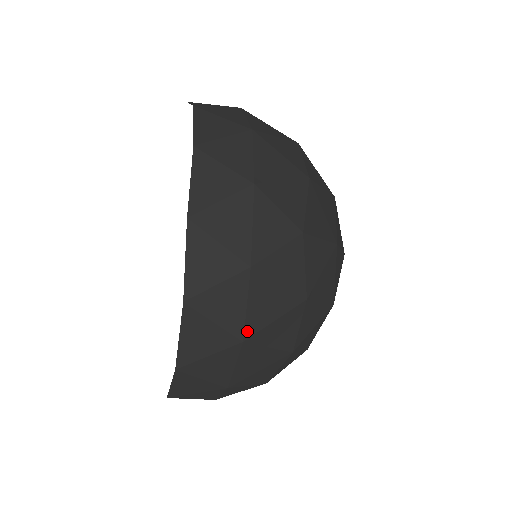
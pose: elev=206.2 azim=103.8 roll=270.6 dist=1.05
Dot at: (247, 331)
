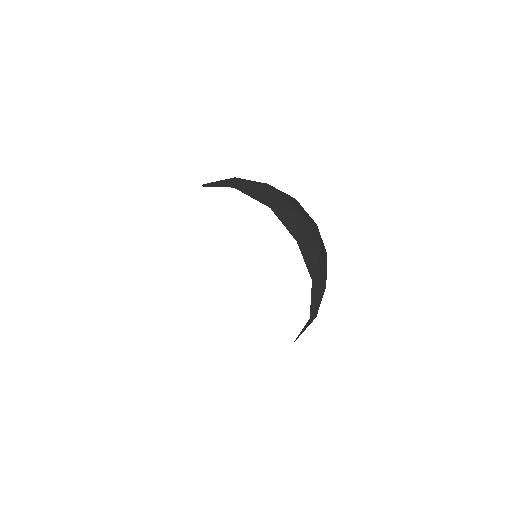
Dot at: (325, 280)
